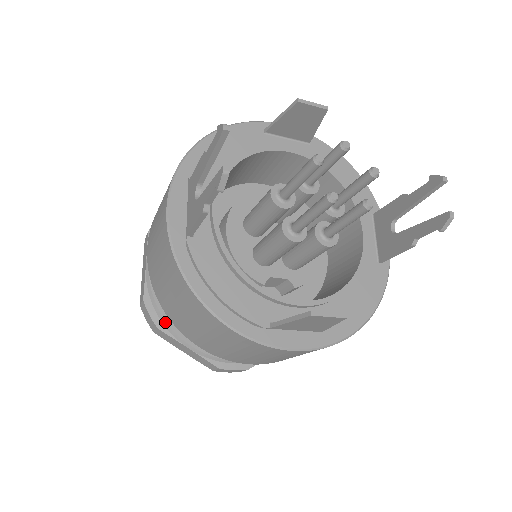
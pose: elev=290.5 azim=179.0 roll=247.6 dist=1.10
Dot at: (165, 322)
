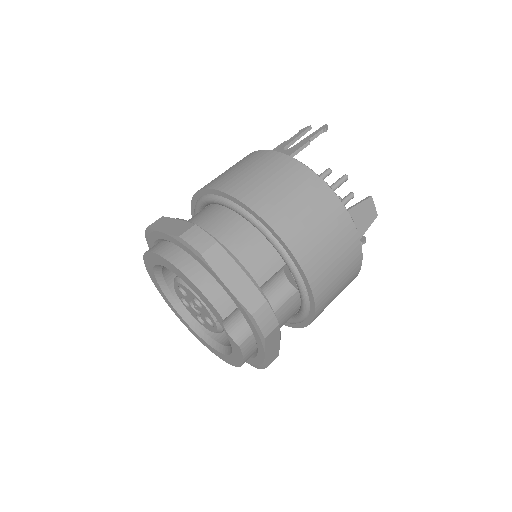
Dot at: (220, 243)
